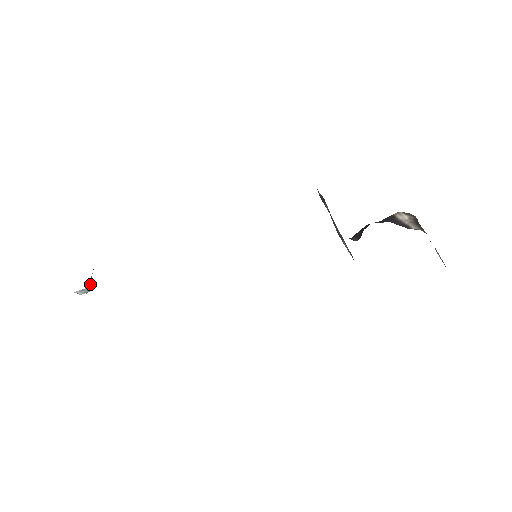
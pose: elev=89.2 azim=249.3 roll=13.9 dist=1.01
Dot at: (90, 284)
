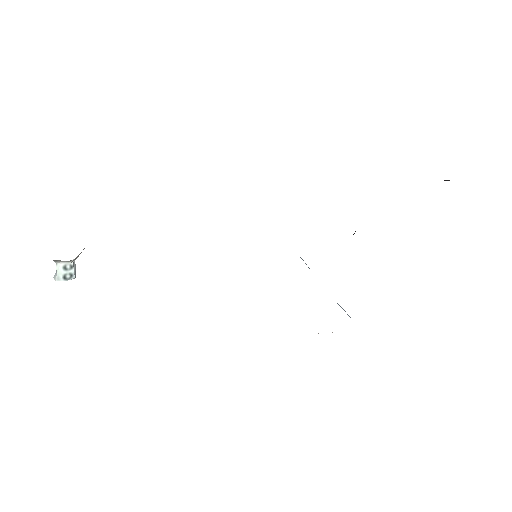
Dot at: (75, 265)
